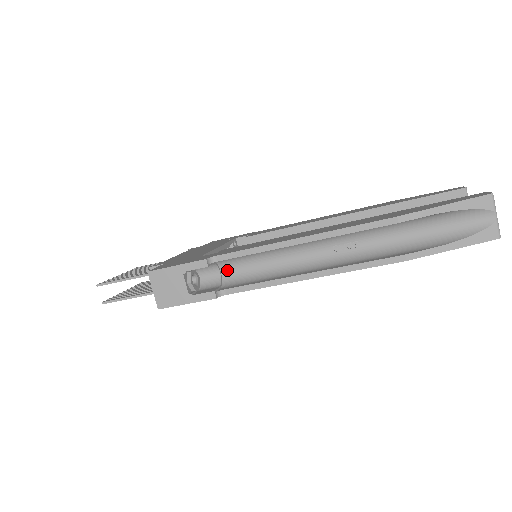
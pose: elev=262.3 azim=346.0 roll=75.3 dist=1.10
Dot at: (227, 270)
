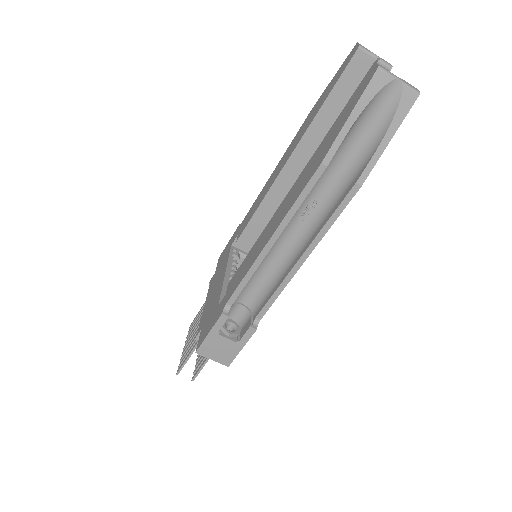
Dot at: (245, 299)
